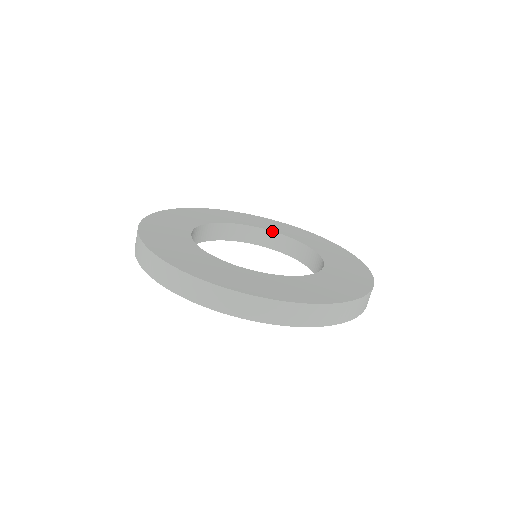
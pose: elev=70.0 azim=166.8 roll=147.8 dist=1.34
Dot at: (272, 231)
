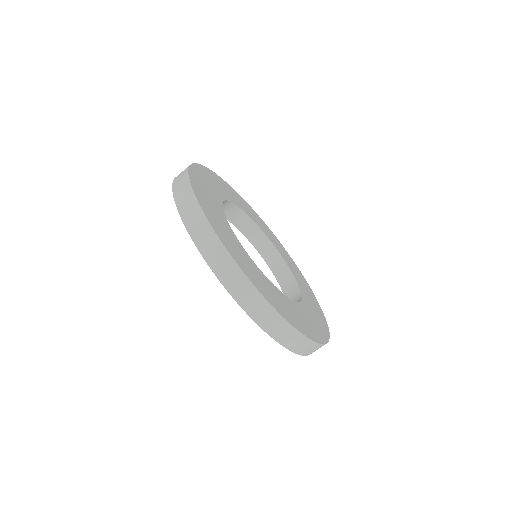
Dot at: (295, 278)
